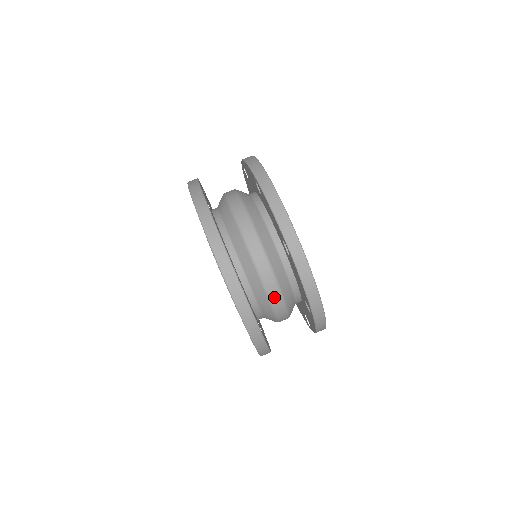
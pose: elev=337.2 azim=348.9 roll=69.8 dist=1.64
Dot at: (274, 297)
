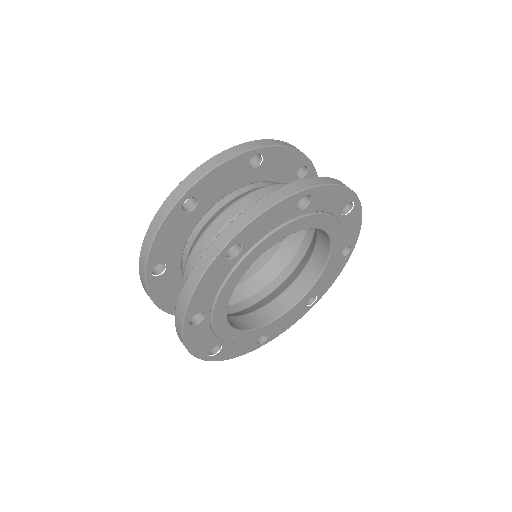
Dot at: (189, 268)
